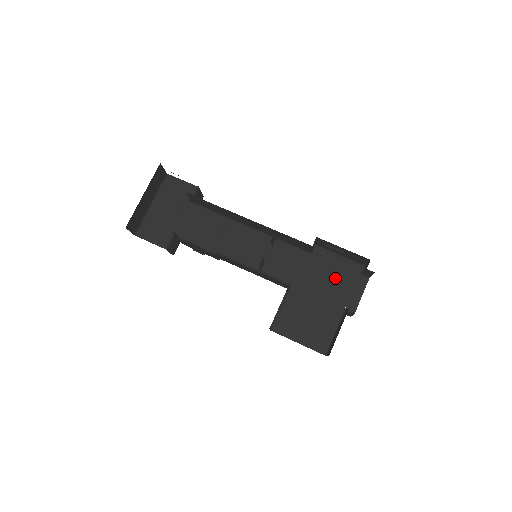
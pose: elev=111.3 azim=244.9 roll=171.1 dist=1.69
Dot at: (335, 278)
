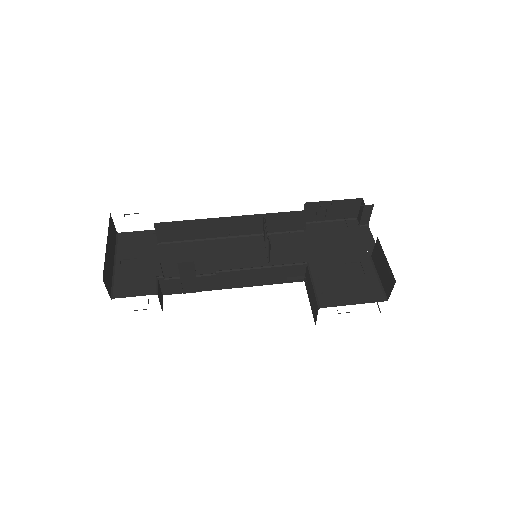
Dot at: (341, 238)
